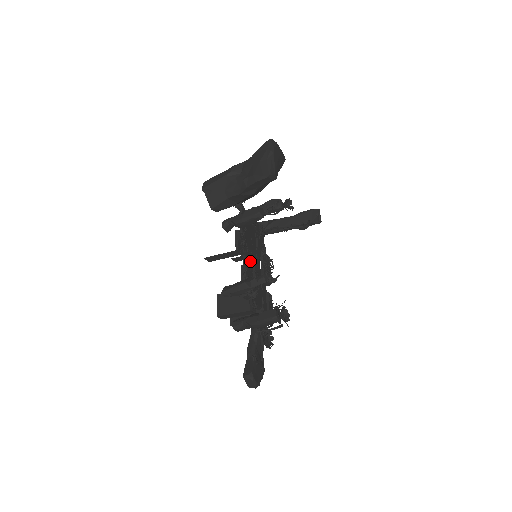
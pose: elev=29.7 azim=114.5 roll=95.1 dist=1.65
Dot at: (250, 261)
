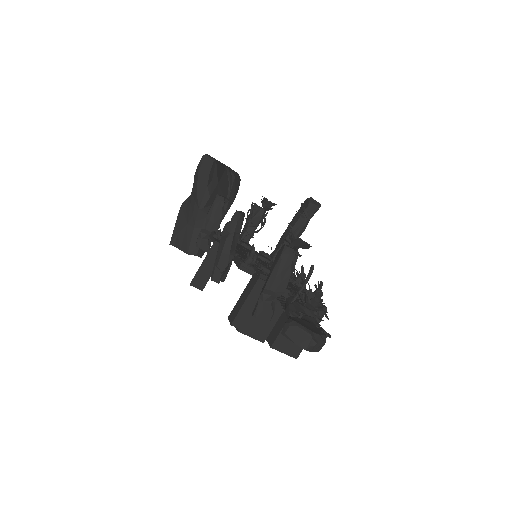
Dot at: occluded
